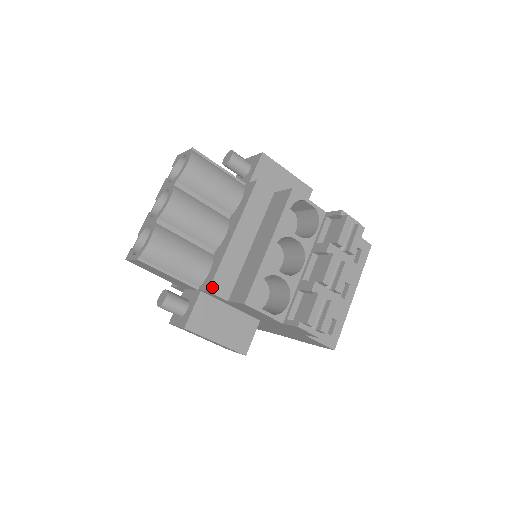
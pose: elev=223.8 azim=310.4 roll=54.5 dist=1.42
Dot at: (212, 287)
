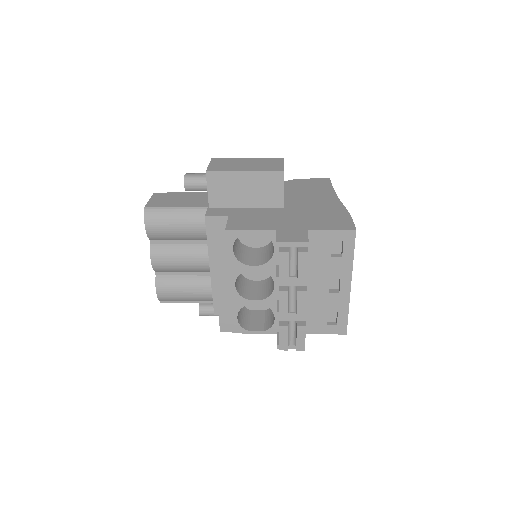
Dot at: (216, 311)
